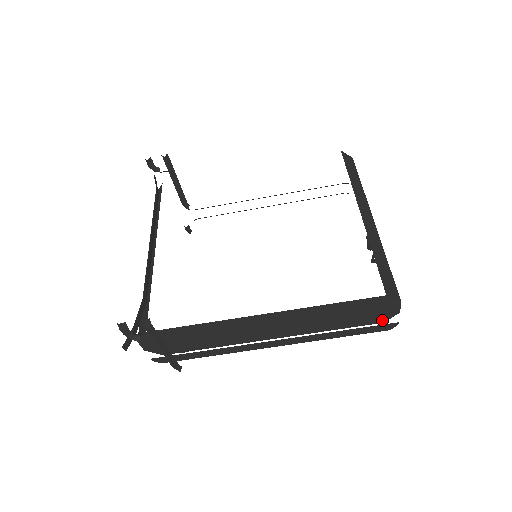
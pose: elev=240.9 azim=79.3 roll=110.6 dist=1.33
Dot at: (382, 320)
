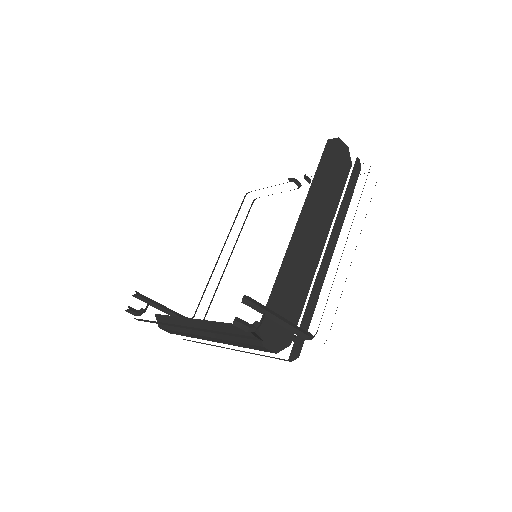
Dot at: (349, 163)
